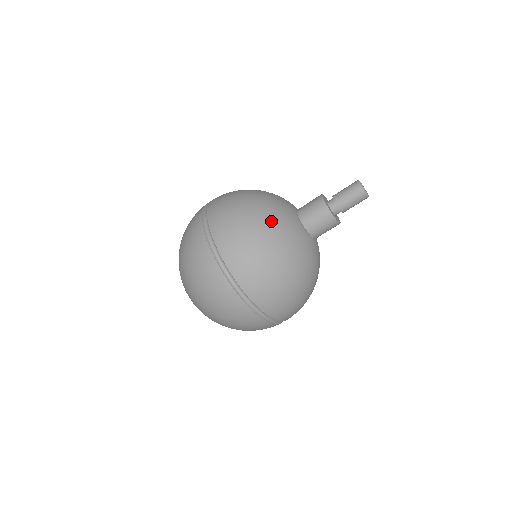
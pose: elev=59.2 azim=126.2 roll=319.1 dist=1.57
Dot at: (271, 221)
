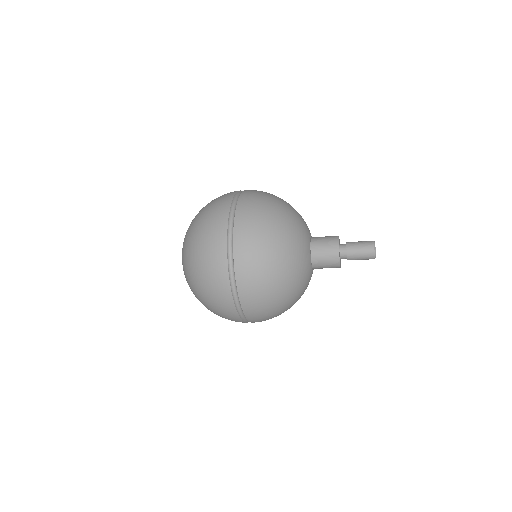
Dot at: (290, 261)
